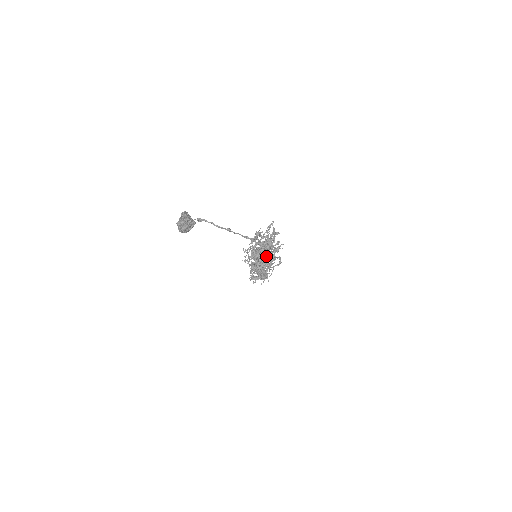
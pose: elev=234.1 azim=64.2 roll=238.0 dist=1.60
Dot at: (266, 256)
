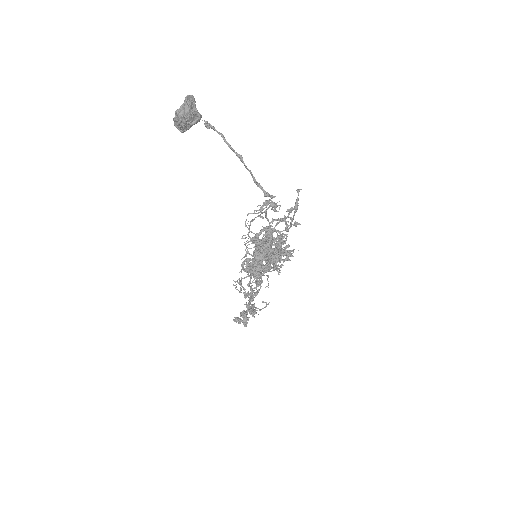
Dot at: (271, 248)
